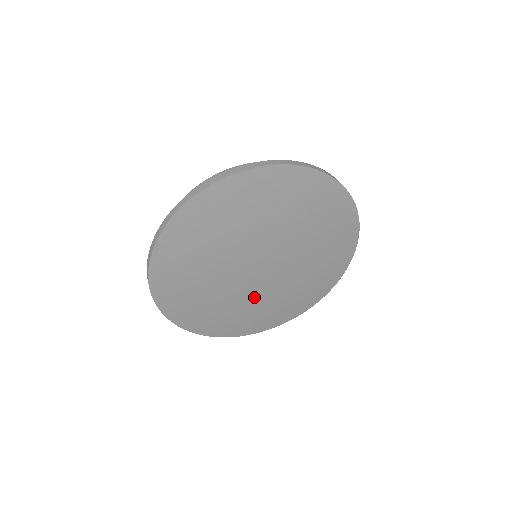
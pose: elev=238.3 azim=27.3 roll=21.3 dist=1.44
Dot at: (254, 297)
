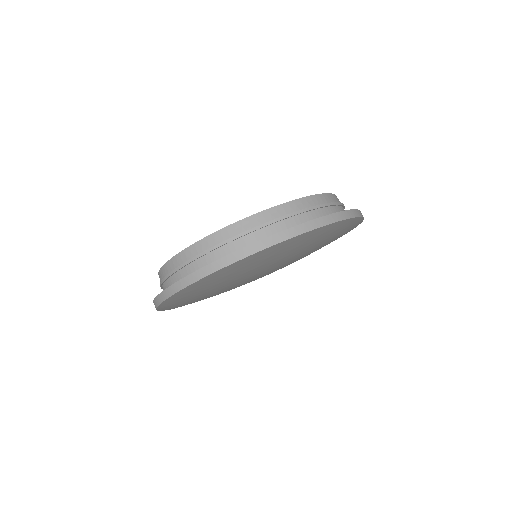
Dot at: occluded
